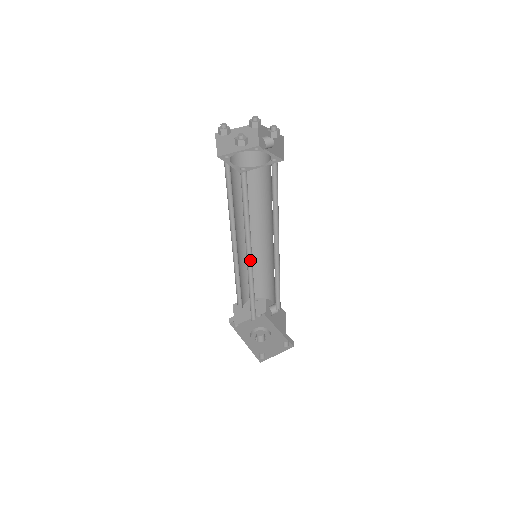
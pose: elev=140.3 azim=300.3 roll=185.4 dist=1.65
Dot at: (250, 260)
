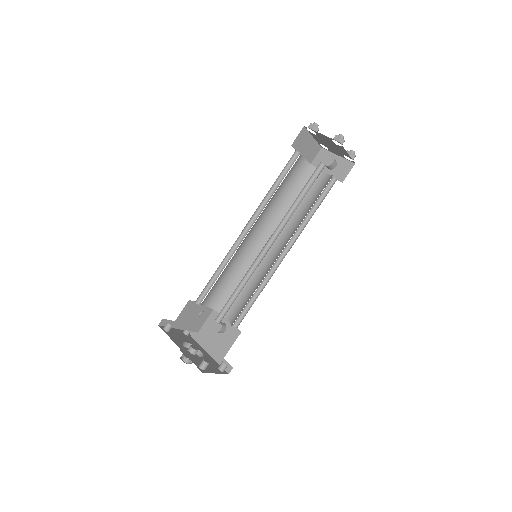
Dot at: (263, 252)
